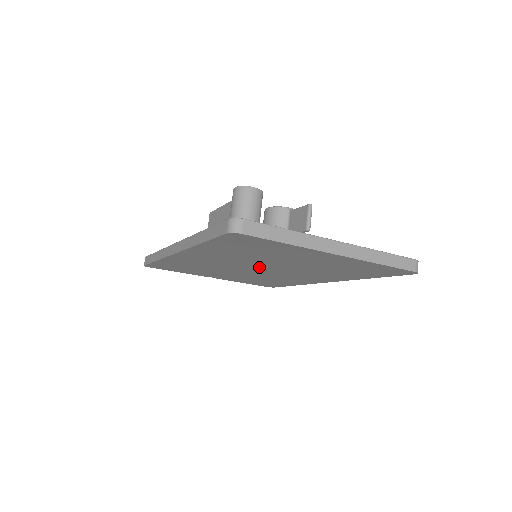
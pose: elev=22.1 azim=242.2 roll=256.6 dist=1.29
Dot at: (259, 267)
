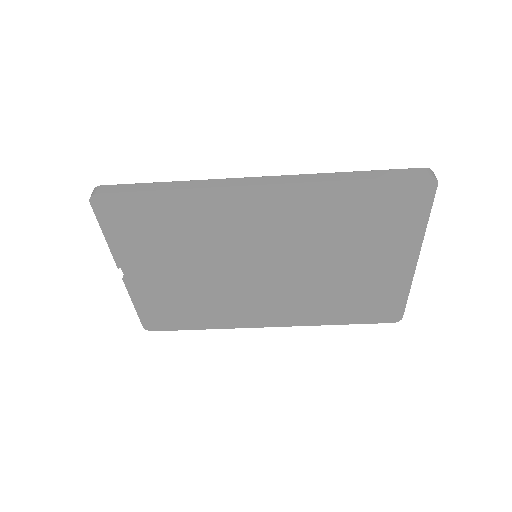
Dot at: (279, 262)
